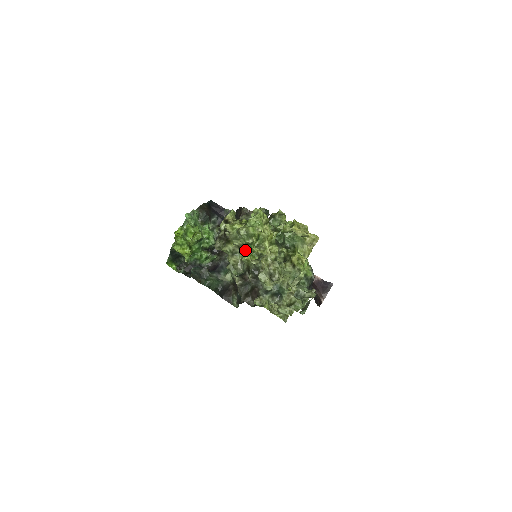
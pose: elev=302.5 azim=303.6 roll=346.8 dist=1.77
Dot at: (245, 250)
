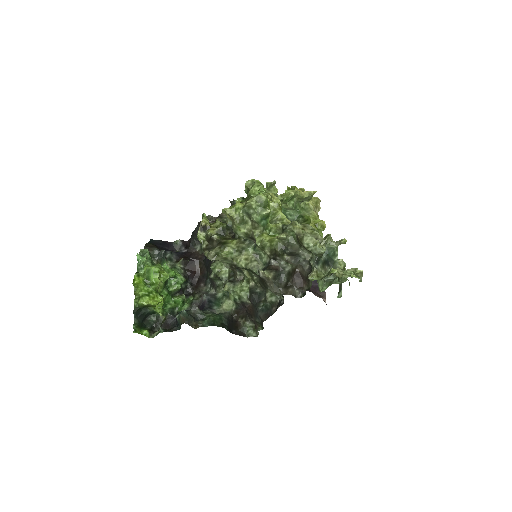
Dot at: (259, 232)
